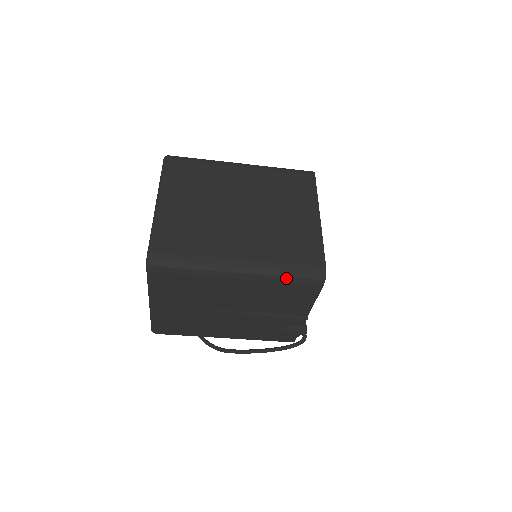
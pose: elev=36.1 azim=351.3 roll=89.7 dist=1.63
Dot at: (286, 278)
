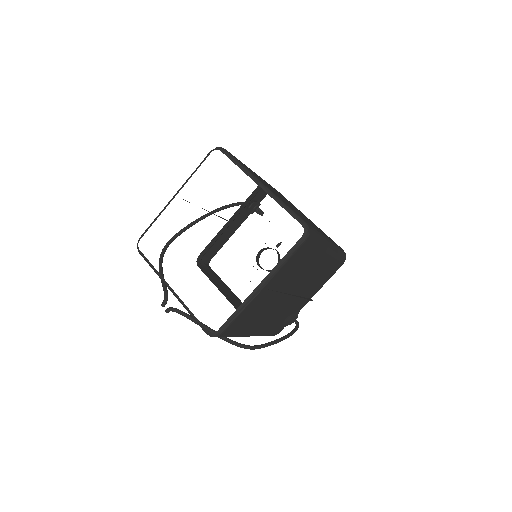
Dot at: (339, 256)
